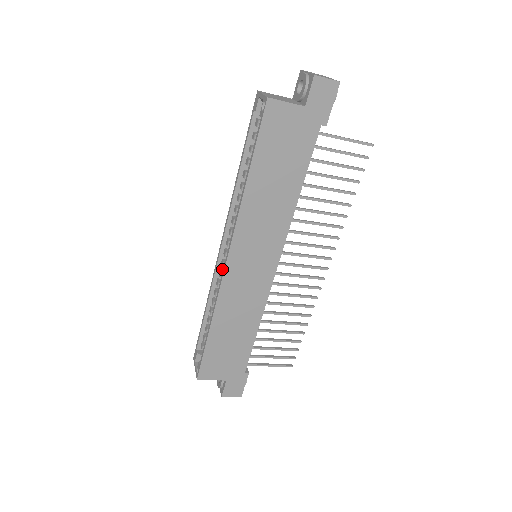
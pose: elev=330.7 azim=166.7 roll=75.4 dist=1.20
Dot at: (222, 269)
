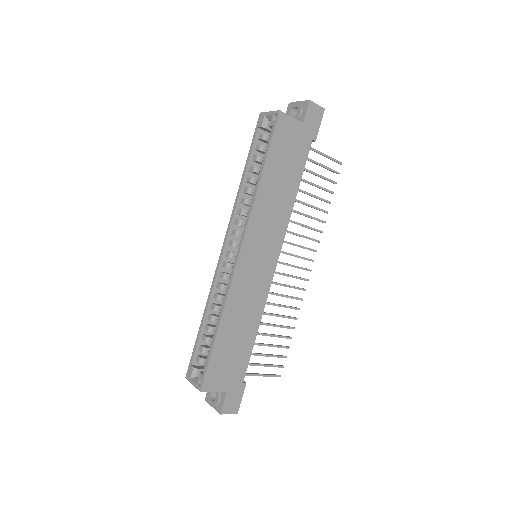
Dot at: (223, 272)
